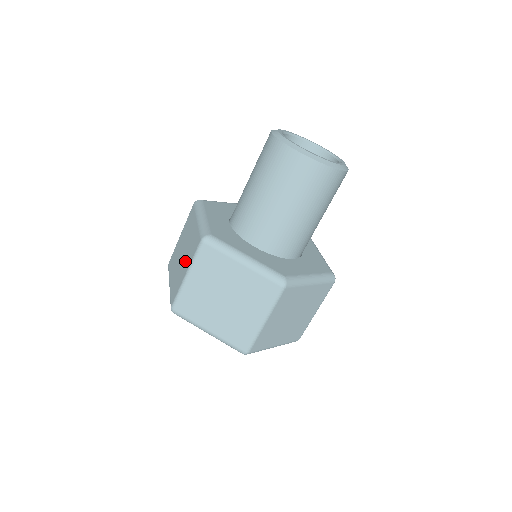
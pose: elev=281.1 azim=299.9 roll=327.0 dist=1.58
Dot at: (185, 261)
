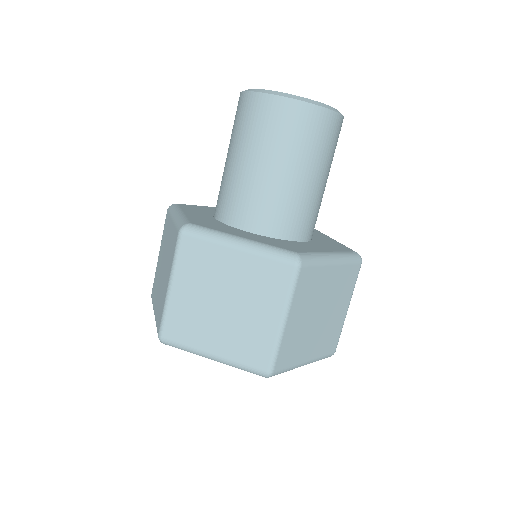
Dot at: (166, 272)
